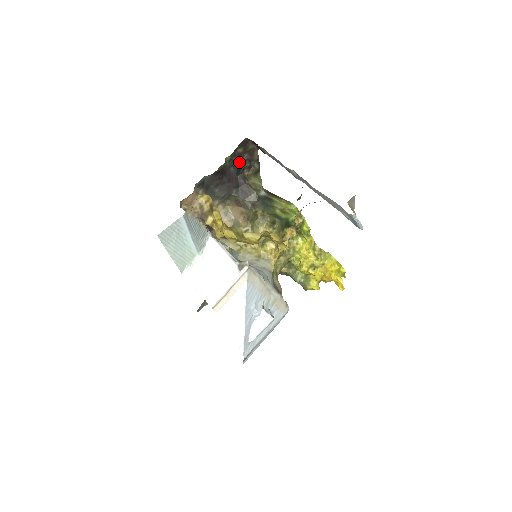
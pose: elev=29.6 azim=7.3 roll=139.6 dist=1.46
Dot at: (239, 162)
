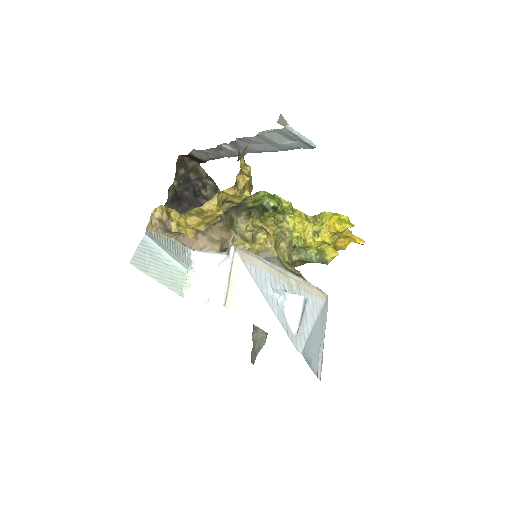
Dot at: (189, 184)
